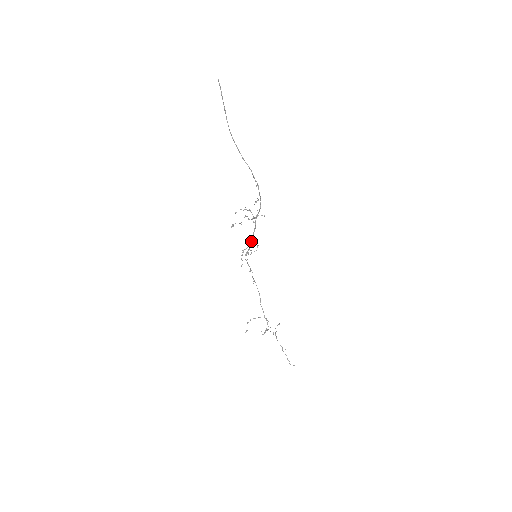
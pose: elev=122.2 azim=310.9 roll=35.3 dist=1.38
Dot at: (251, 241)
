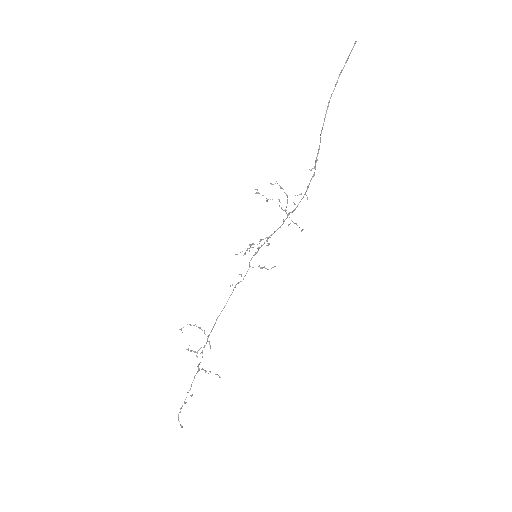
Dot at: (267, 240)
